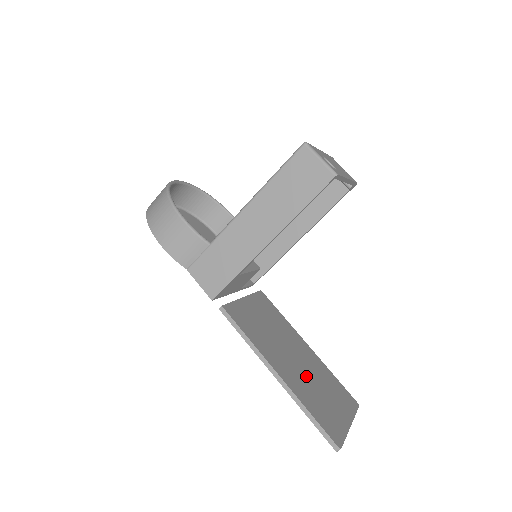
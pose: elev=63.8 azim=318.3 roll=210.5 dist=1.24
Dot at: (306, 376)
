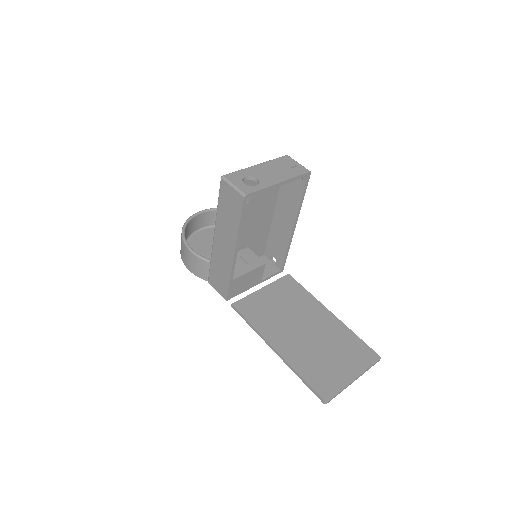
Dot at: (312, 344)
